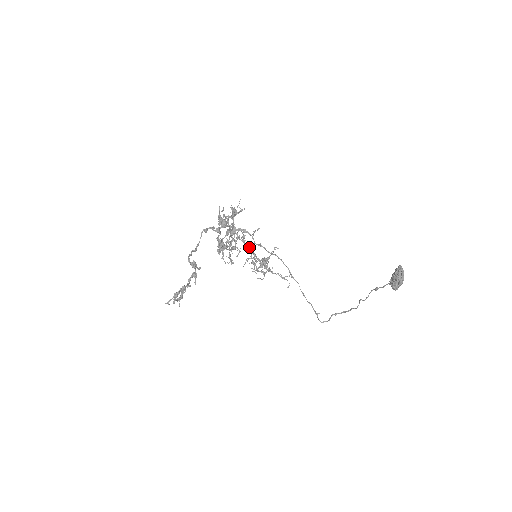
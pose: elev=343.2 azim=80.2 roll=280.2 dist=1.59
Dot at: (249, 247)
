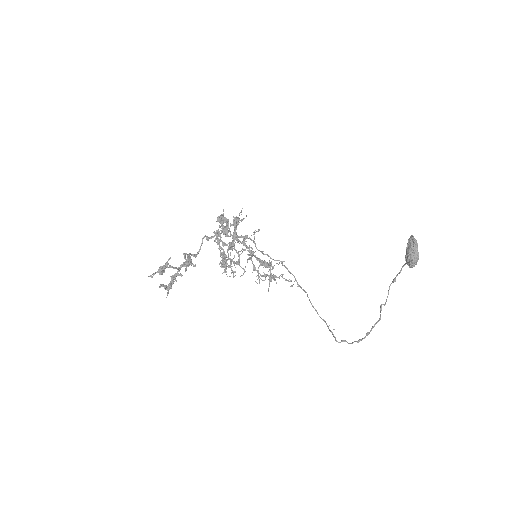
Dot at: (249, 248)
